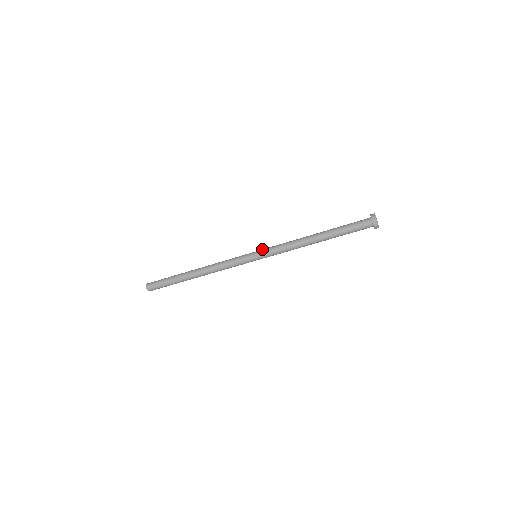
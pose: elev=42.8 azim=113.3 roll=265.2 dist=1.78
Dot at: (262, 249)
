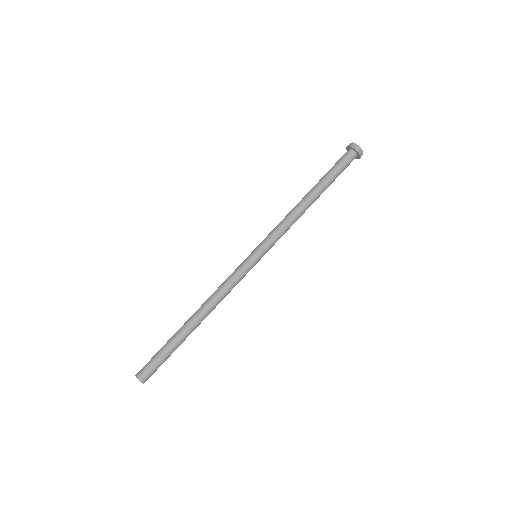
Dot at: (259, 244)
